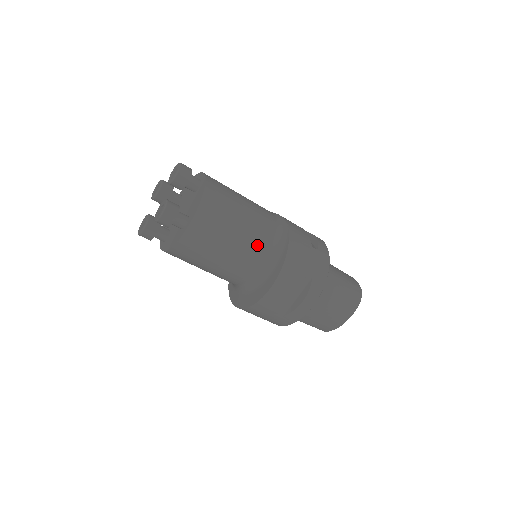
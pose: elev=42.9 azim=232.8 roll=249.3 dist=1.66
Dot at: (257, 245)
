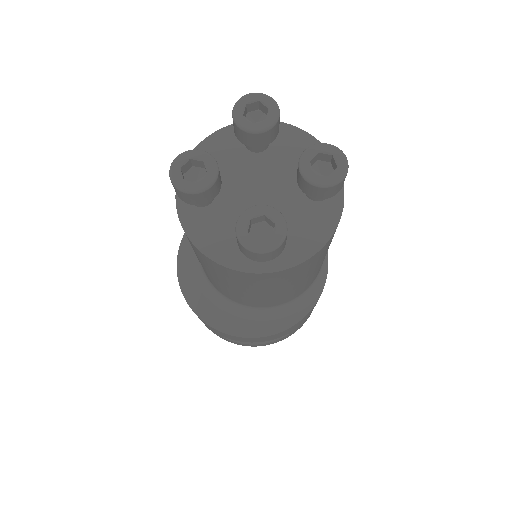
Dot at: (290, 296)
